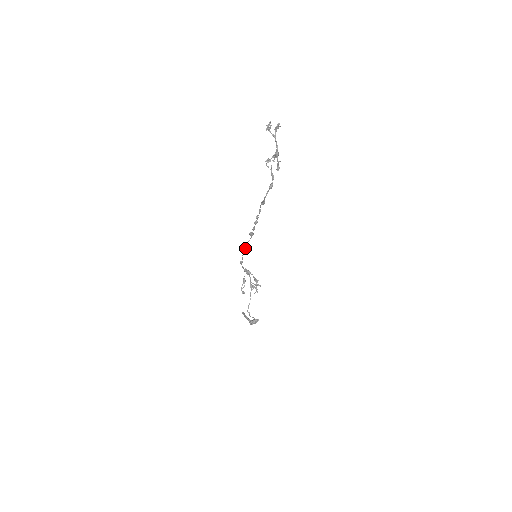
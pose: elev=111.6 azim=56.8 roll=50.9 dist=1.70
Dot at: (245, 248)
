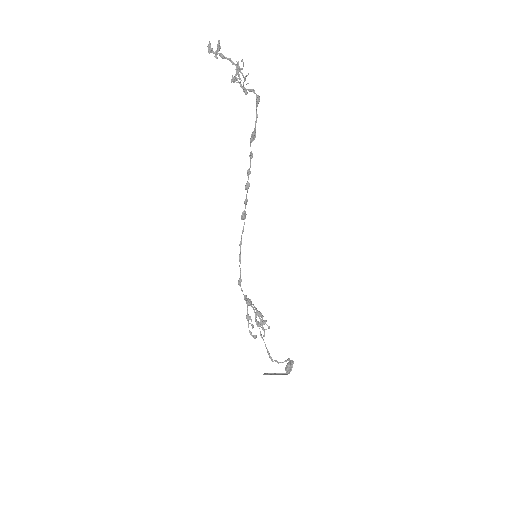
Dot at: (240, 250)
